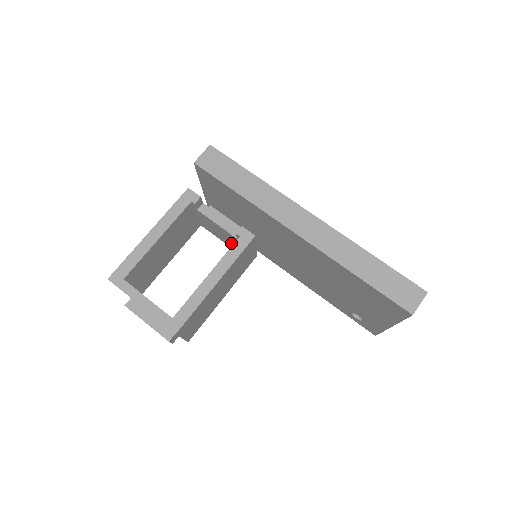
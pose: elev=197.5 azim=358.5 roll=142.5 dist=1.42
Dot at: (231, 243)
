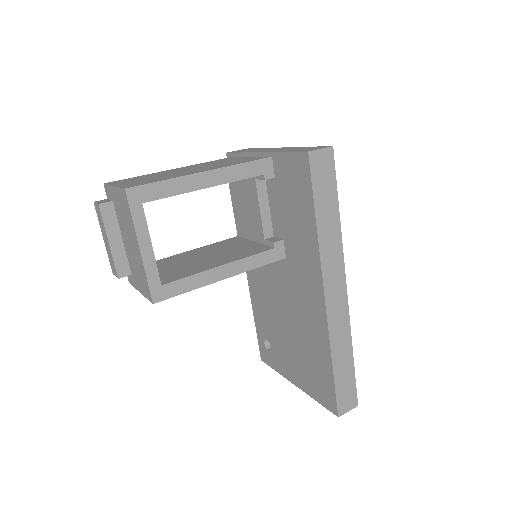
Dot at: (244, 223)
